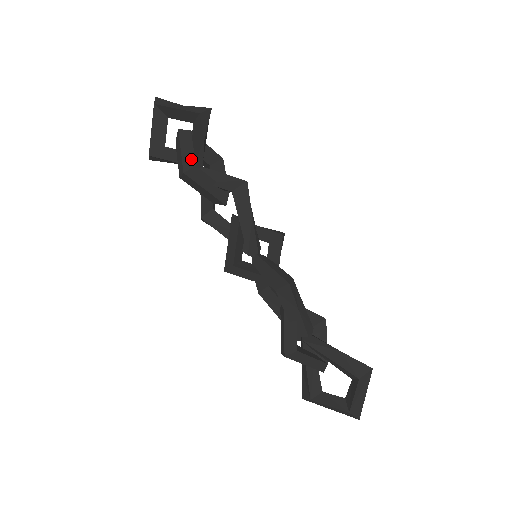
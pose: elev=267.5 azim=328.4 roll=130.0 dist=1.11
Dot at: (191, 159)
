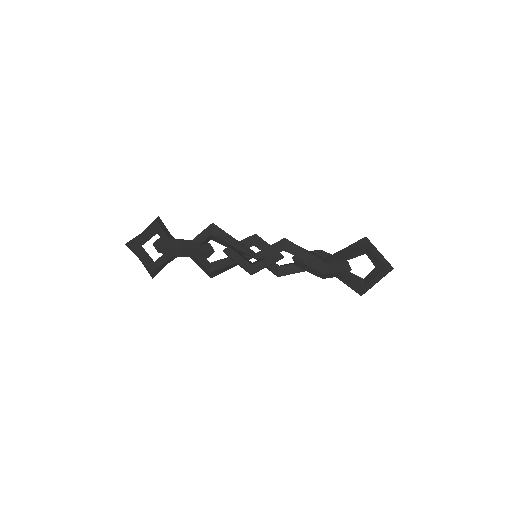
Dot at: (176, 242)
